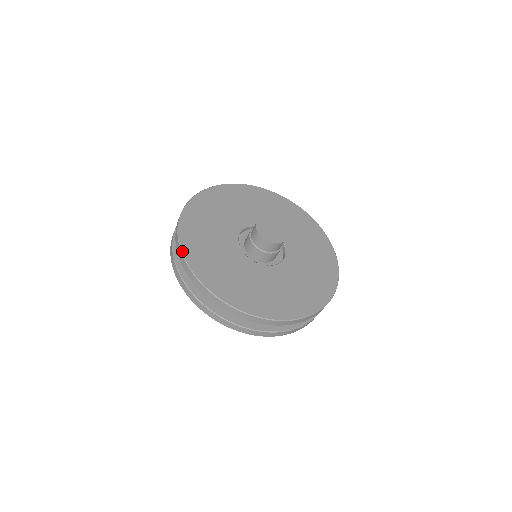
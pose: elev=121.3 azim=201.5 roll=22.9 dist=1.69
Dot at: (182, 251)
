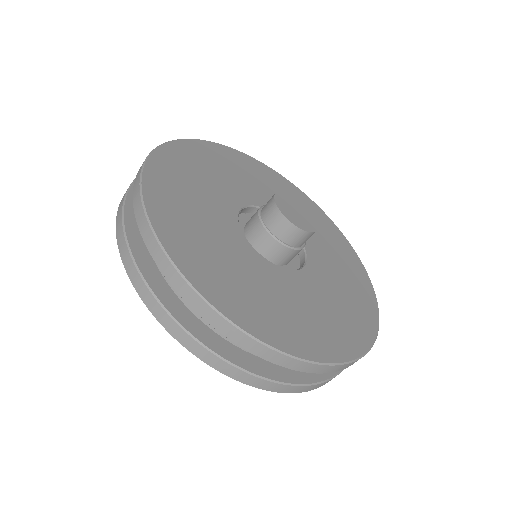
Dot at: (159, 240)
